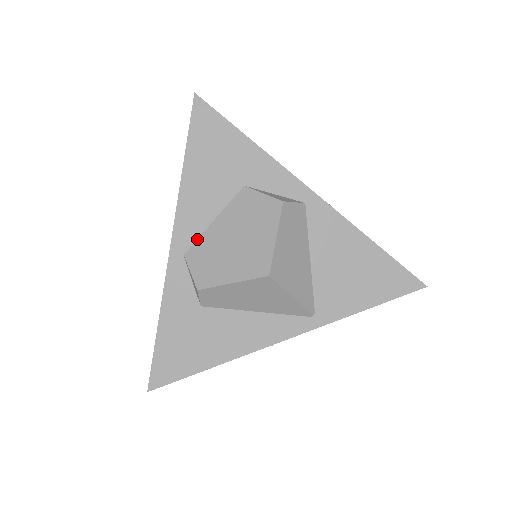
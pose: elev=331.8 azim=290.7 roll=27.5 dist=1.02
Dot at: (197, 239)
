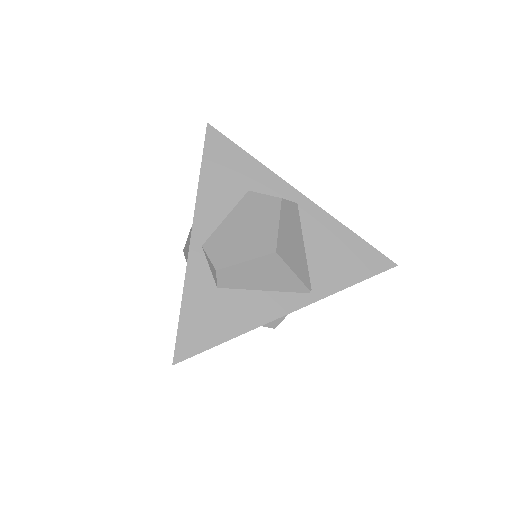
Dot at: (212, 233)
